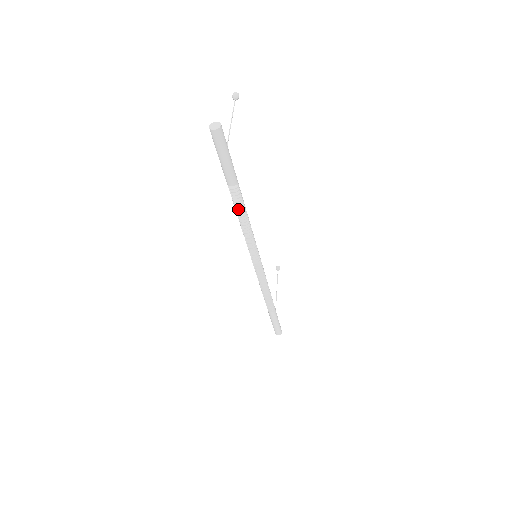
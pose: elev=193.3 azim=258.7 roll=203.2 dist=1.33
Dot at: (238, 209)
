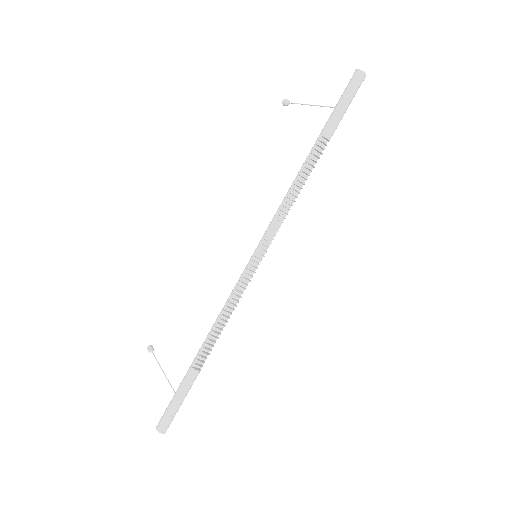
Dot at: (306, 172)
